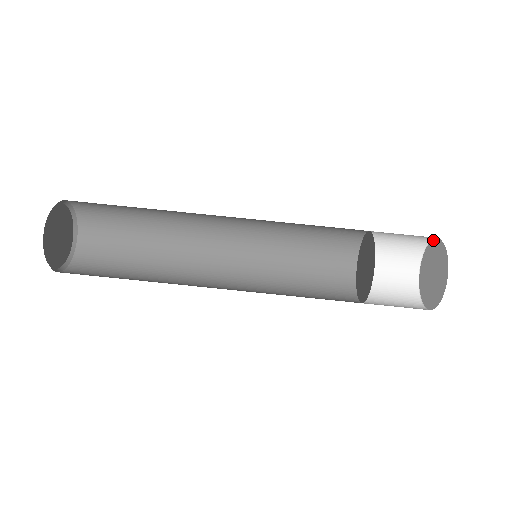
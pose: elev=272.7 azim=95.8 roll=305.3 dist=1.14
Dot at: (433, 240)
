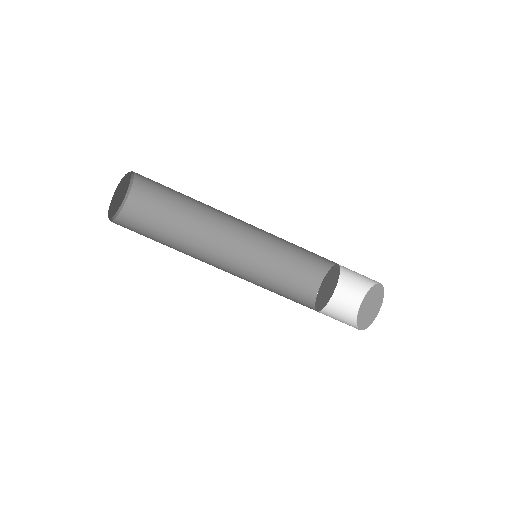
Dot at: (369, 290)
